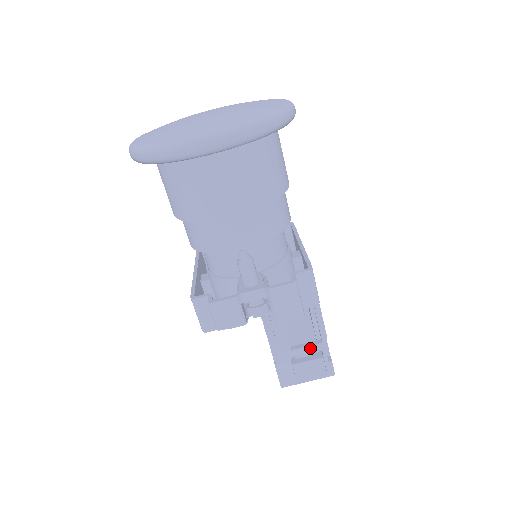
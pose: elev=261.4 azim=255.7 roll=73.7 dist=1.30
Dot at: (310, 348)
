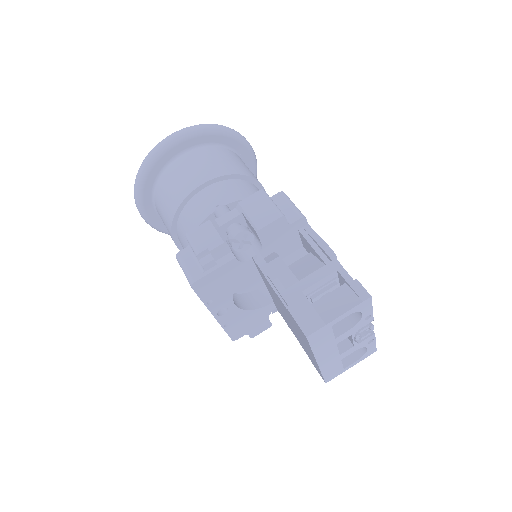
Dot at: (320, 272)
